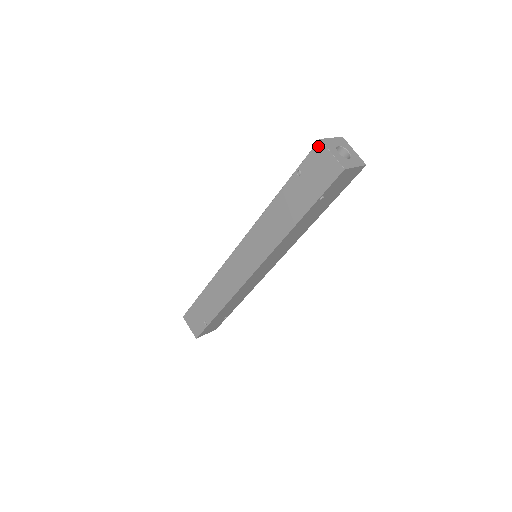
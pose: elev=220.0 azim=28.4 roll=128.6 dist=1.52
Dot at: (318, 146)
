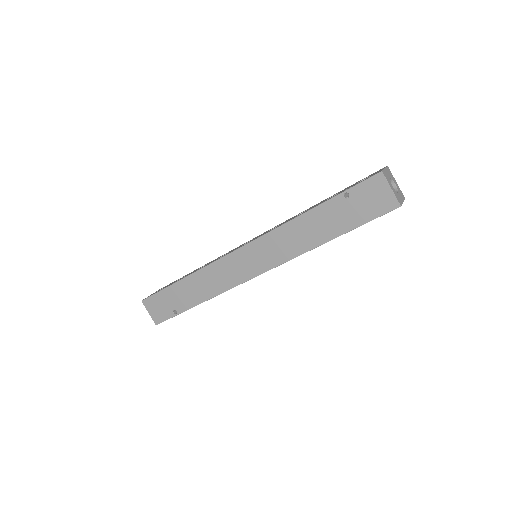
Dot at: (378, 177)
